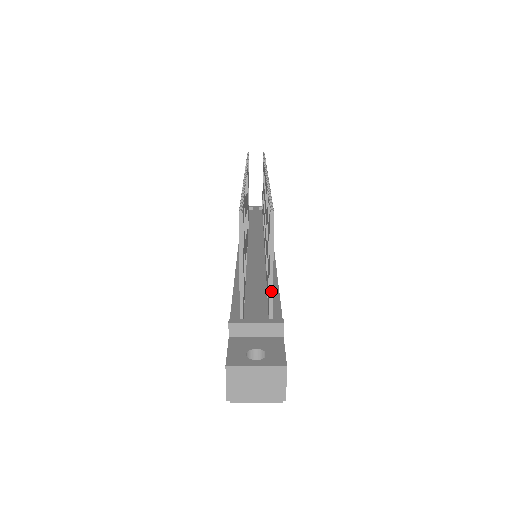
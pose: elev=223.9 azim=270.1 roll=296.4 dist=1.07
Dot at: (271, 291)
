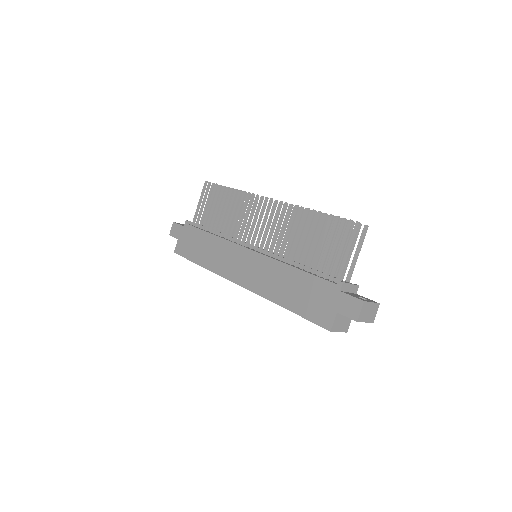
Dot at: occluded
